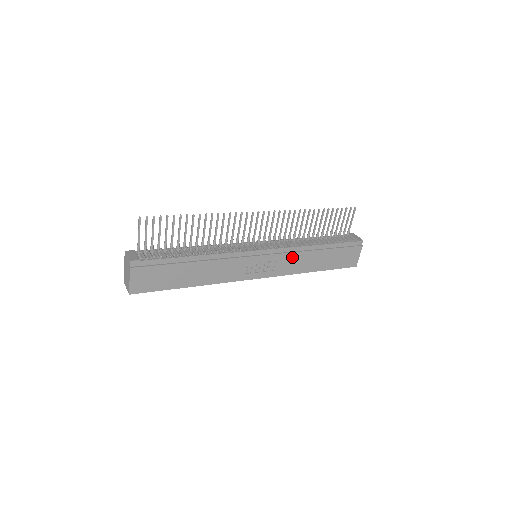
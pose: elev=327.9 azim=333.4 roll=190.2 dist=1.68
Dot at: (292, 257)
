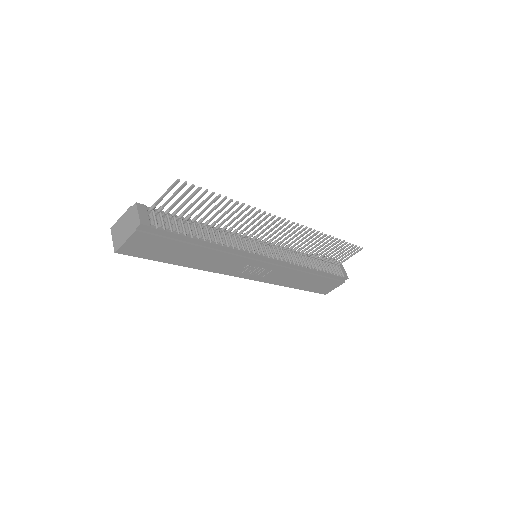
Dot at: (287, 272)
